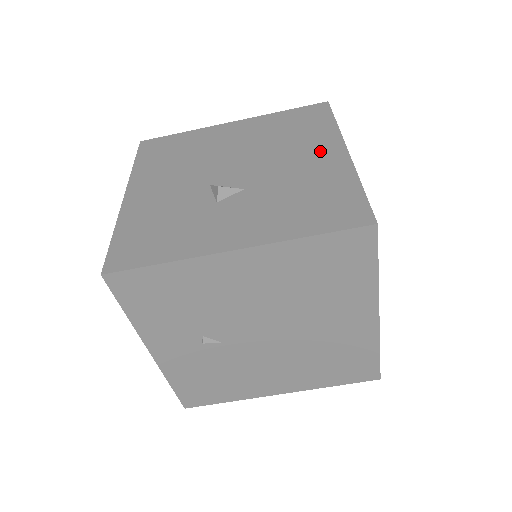
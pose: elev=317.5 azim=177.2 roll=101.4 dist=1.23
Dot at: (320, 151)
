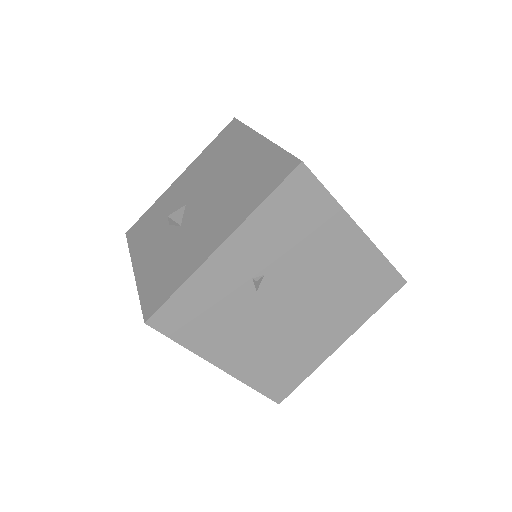
Dot at: (220, 228)
